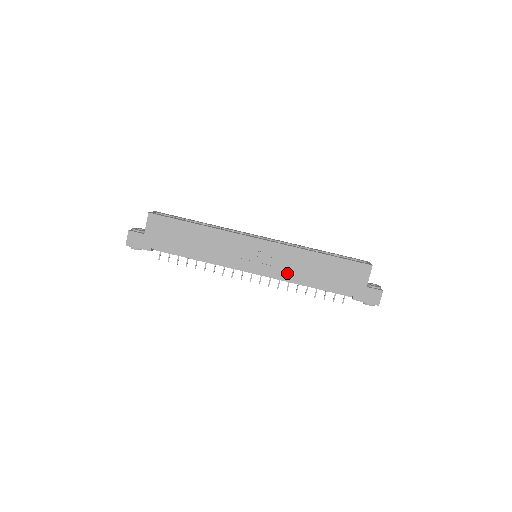
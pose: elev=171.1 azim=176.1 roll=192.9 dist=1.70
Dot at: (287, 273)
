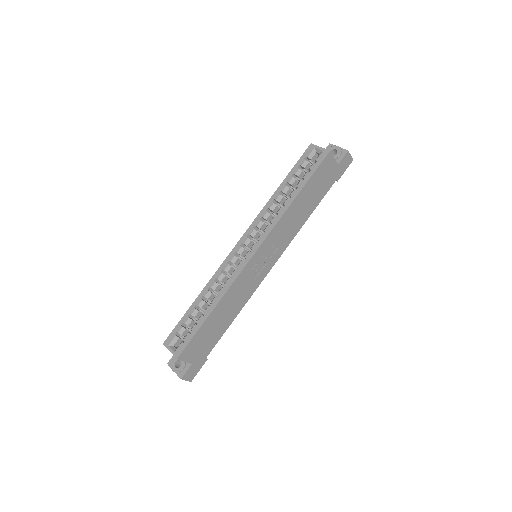
Dot at: (290, 235)
